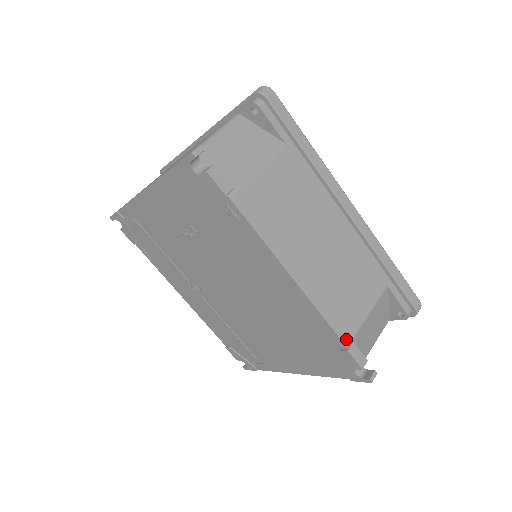
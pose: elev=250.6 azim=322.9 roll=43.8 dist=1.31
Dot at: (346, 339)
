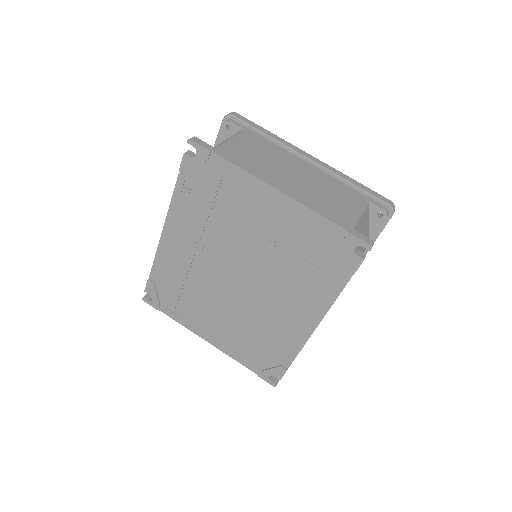
Dot at: occluded
